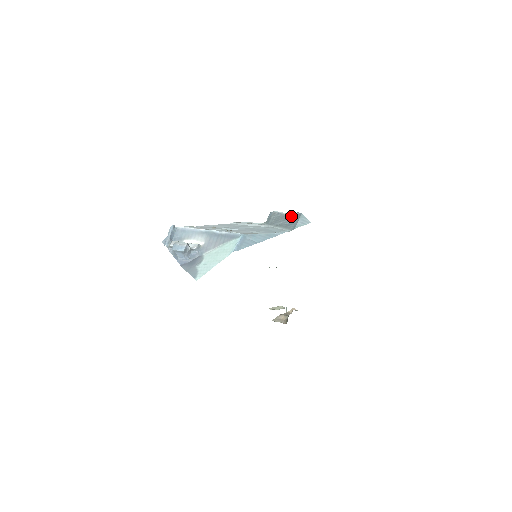
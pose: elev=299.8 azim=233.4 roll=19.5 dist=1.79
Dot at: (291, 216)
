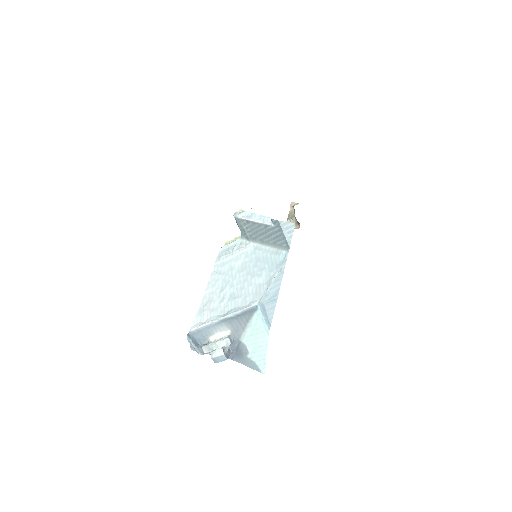
Dot at: (268, 227)
